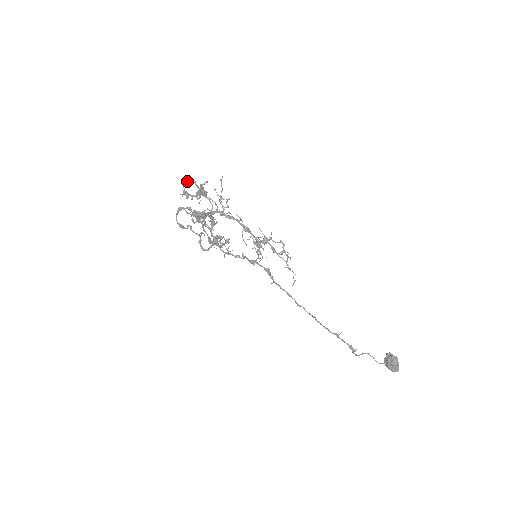
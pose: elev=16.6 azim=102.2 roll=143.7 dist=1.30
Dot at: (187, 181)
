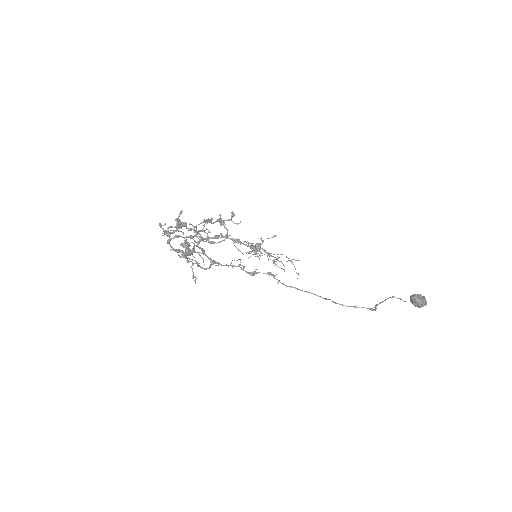
Dot at: (161, 225)
